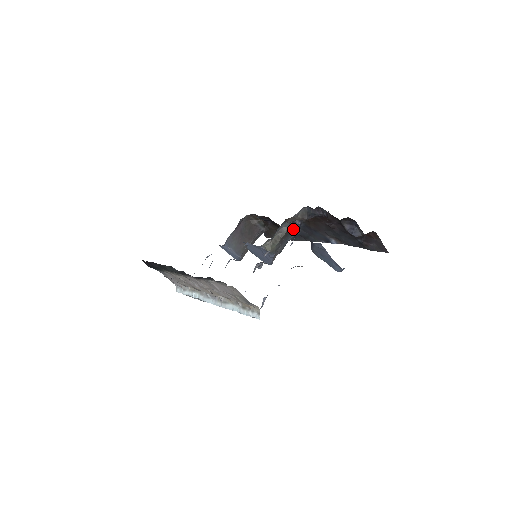
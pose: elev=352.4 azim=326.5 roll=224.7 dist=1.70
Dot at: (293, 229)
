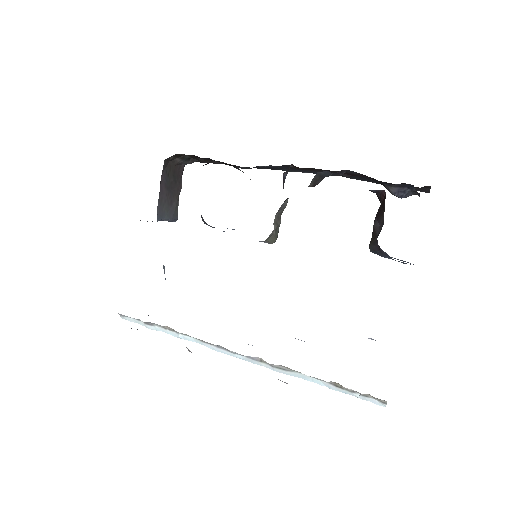
Dot at: (283, 188)
